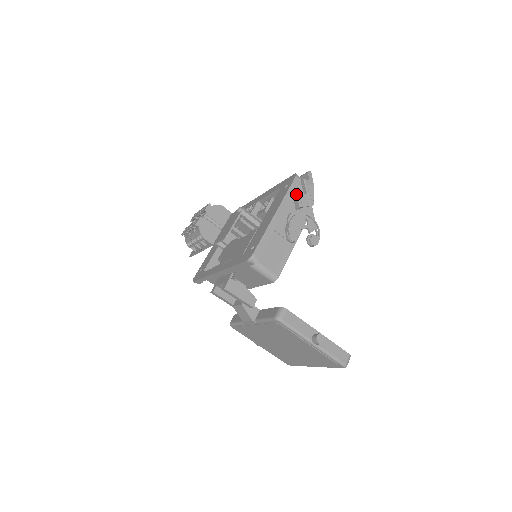
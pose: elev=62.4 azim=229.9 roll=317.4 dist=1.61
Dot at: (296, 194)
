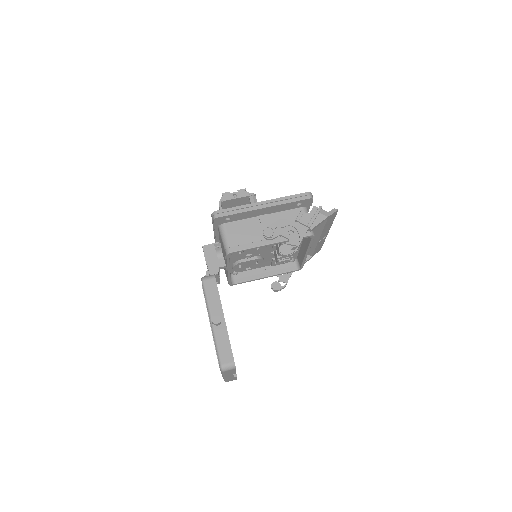
Dot at: occluded
